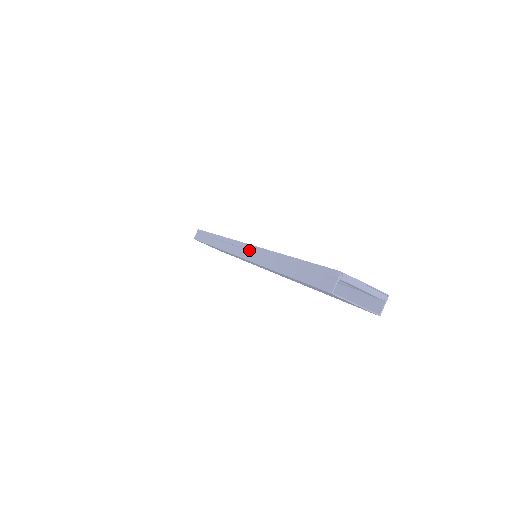
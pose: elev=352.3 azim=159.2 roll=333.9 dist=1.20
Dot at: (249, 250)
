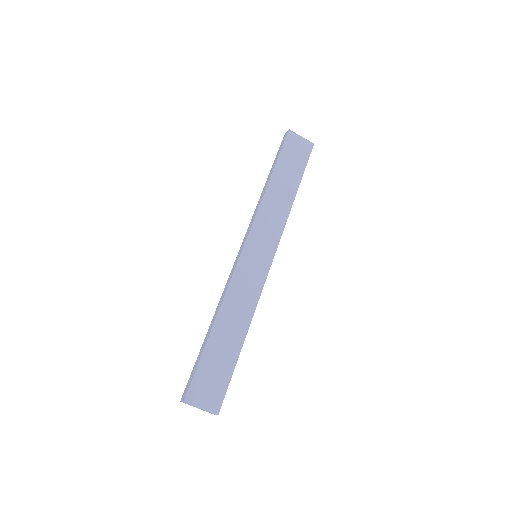
Dot at: (233, 269)
